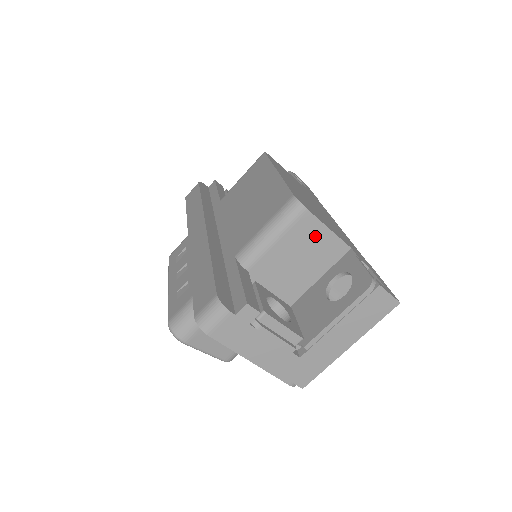
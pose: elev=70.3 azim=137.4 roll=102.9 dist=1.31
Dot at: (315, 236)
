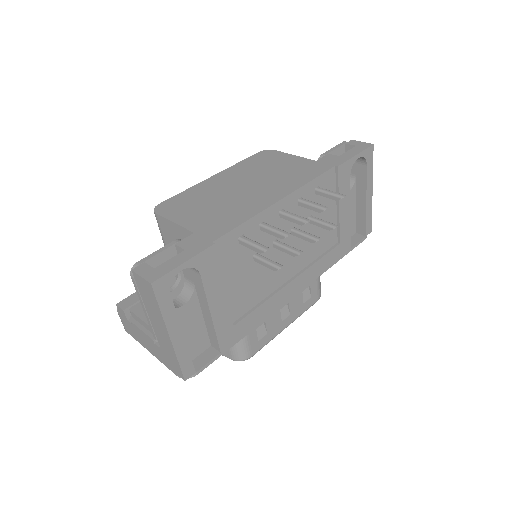
Dot at: (174, 233)
